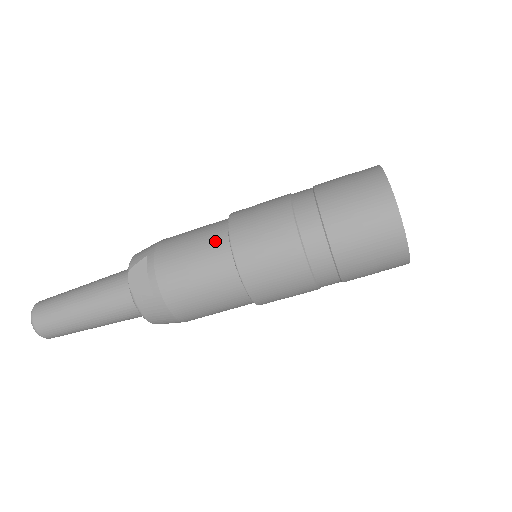
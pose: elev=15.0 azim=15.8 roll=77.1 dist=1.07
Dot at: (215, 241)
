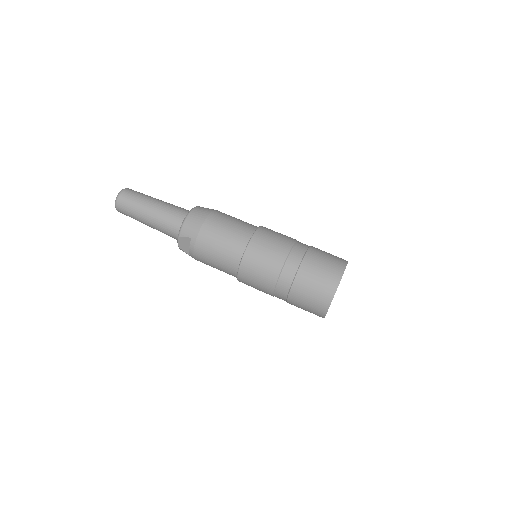
Dot at: (231, 262)
